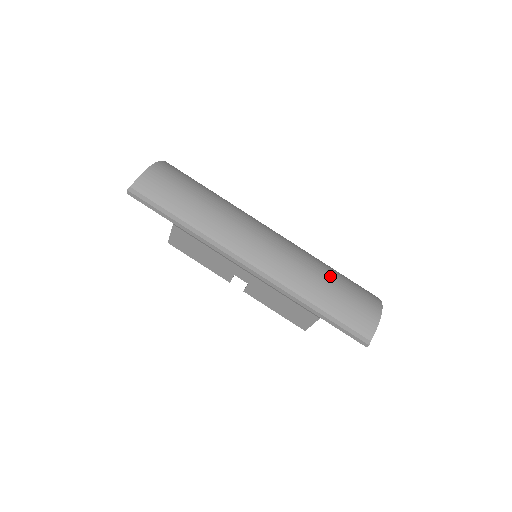
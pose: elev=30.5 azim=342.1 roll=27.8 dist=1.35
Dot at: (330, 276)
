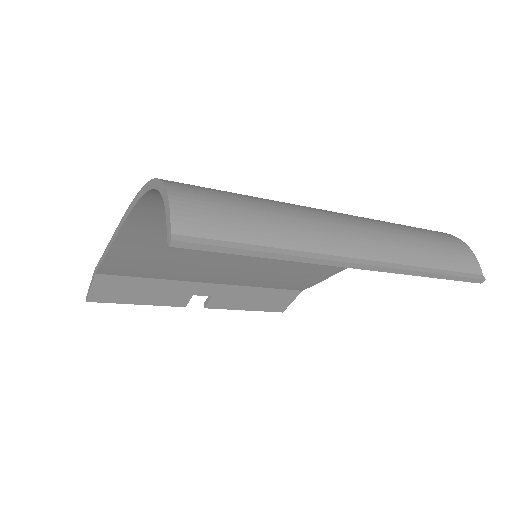
Dot at: (410, 230)
